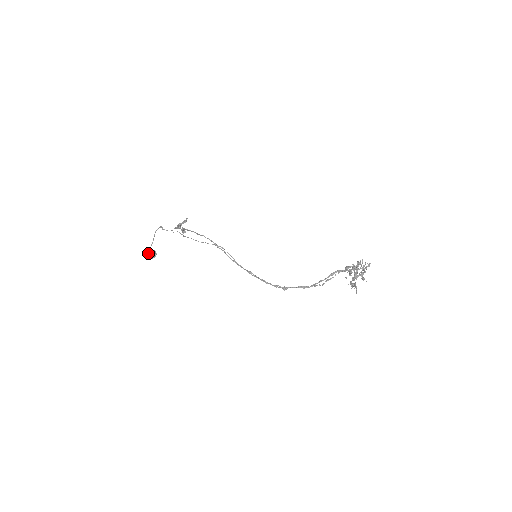
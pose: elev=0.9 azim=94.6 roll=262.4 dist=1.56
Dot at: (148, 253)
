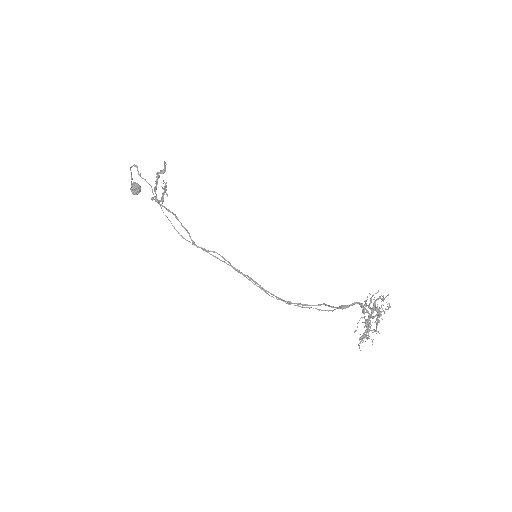
Dot at: occluded
